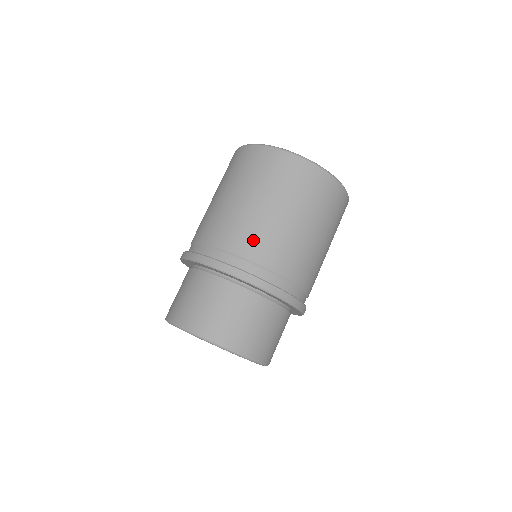
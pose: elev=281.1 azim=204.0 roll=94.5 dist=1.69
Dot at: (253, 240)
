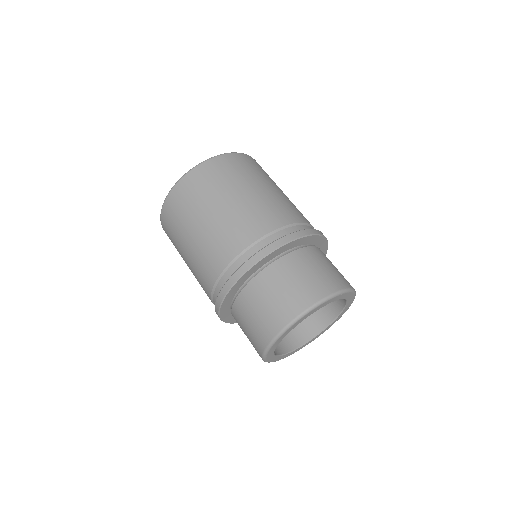
Dot at: (272, 213)
